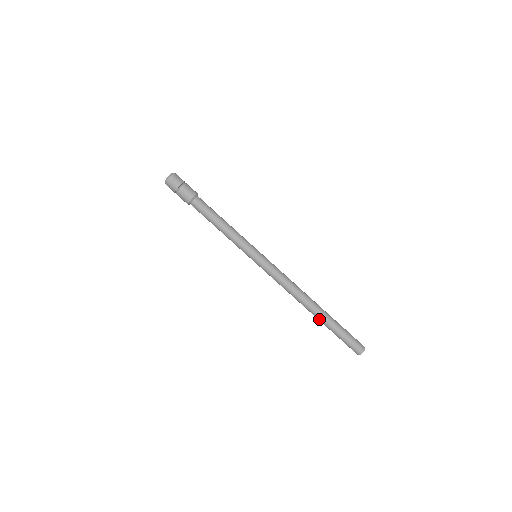
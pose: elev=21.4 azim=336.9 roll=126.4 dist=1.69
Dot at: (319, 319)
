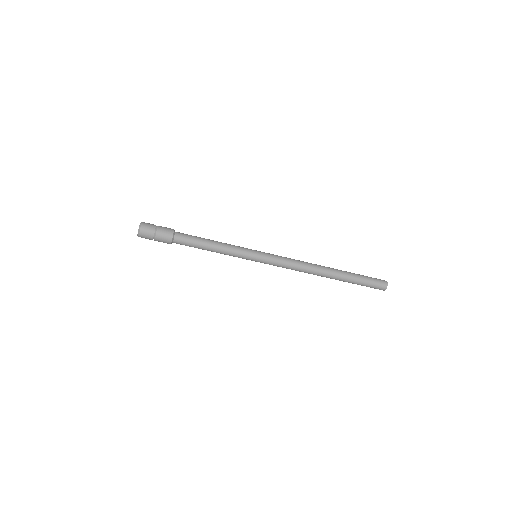
Dot at: occluded
